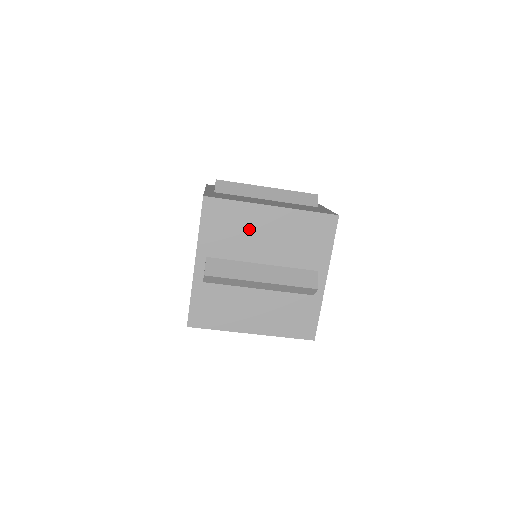
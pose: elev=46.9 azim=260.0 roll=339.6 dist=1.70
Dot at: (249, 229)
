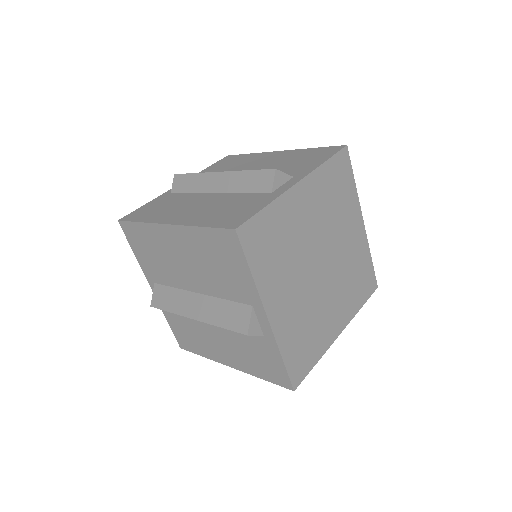
Dot at: occluded
